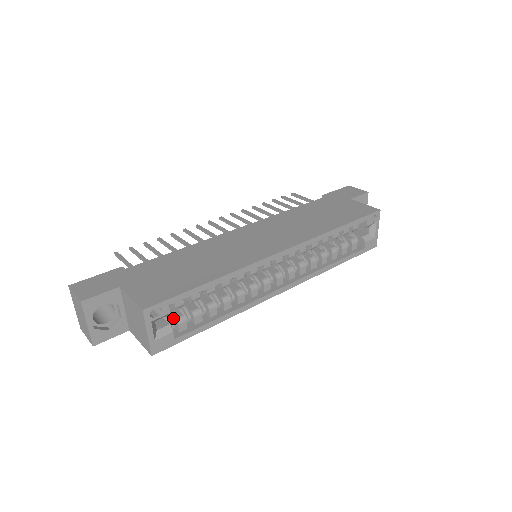
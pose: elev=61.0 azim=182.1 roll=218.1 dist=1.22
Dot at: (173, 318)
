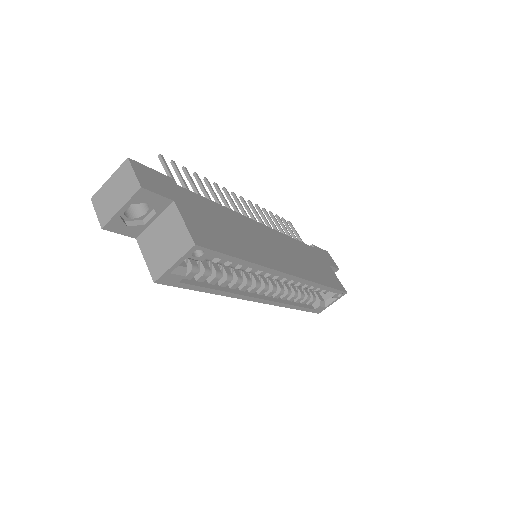
Dot at: (189, 263)
